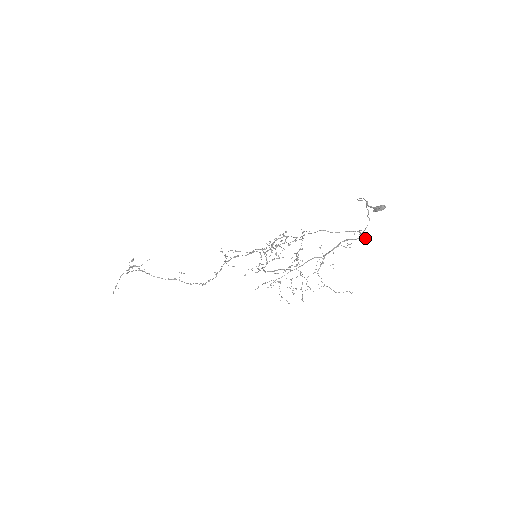
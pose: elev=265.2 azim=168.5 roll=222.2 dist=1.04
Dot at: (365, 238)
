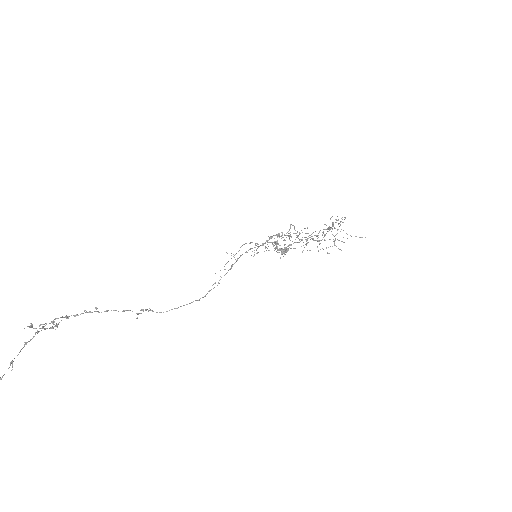
Dot at: (323, 237)
